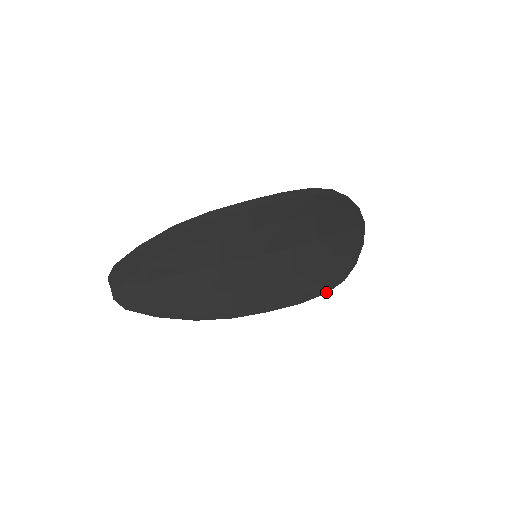
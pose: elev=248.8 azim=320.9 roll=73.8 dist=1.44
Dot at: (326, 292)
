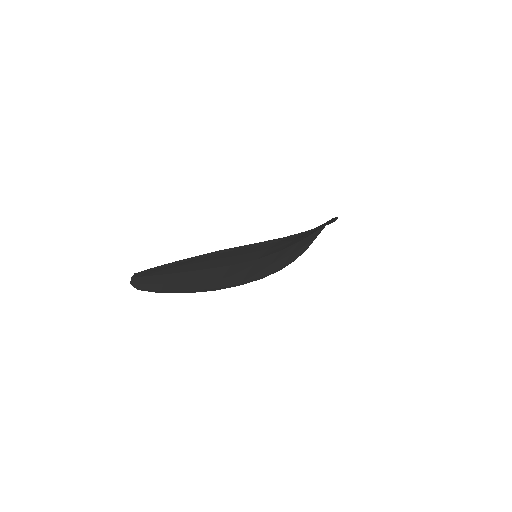
Dot at: occluded
